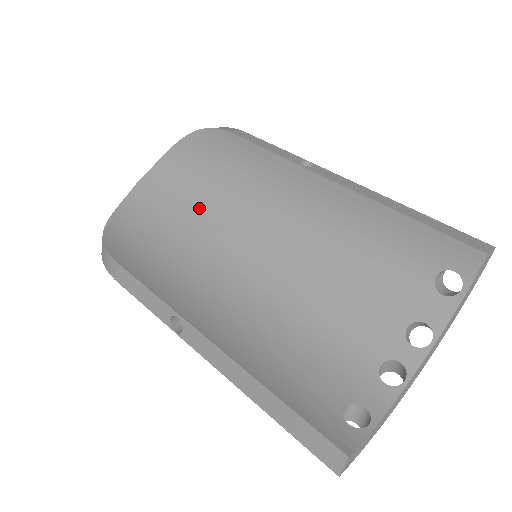
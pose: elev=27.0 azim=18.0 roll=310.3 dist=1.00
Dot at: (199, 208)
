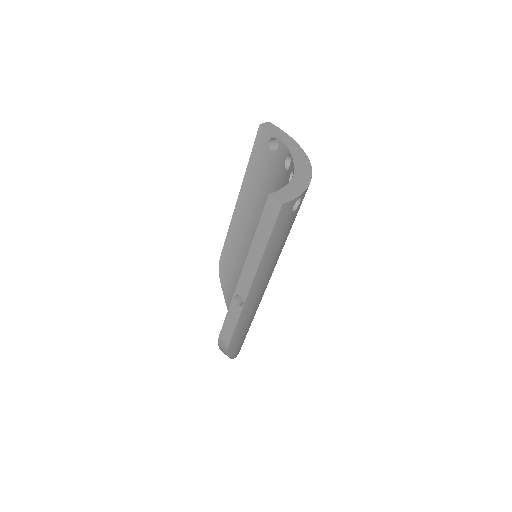
Dot at: occluded
